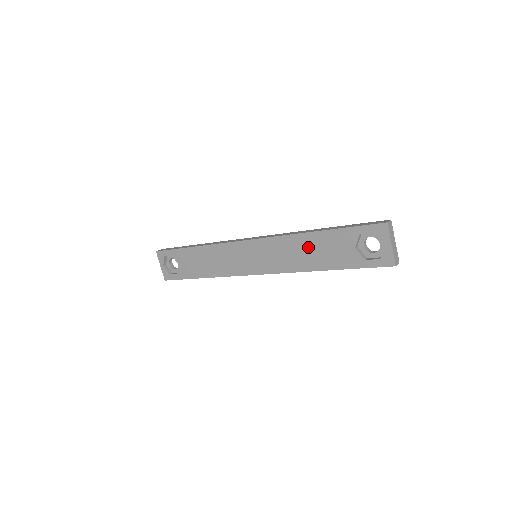
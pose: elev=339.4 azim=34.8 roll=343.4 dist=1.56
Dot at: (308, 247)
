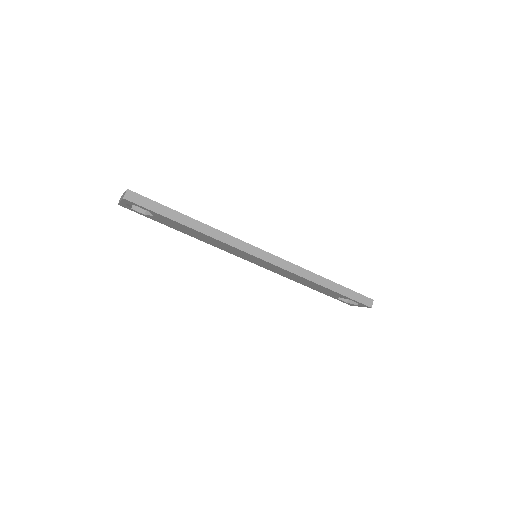
Dot at: (309, 283)
